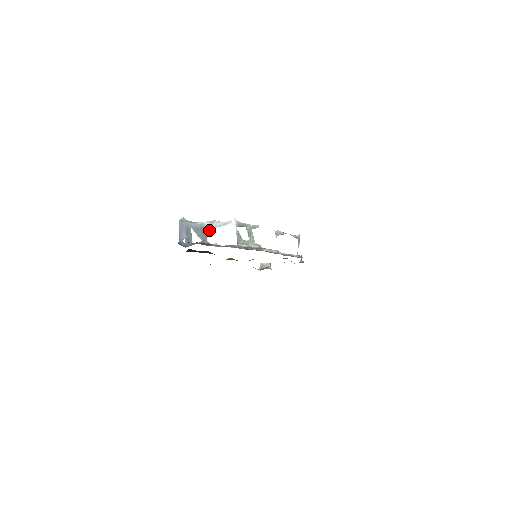
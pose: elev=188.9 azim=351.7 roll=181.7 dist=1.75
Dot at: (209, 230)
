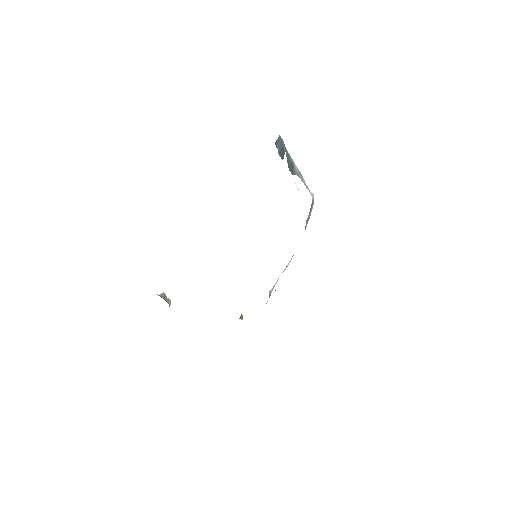
Dot at: (296, 173)
